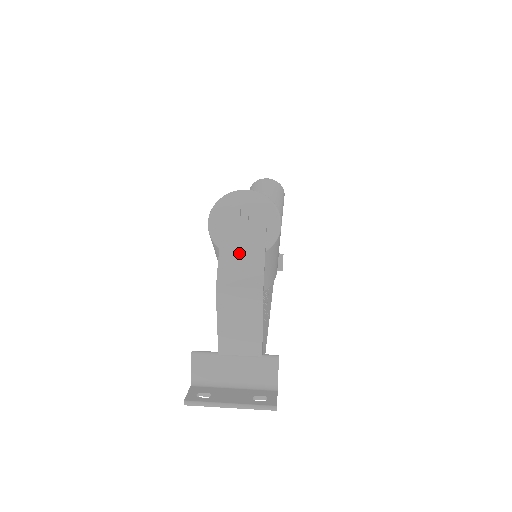
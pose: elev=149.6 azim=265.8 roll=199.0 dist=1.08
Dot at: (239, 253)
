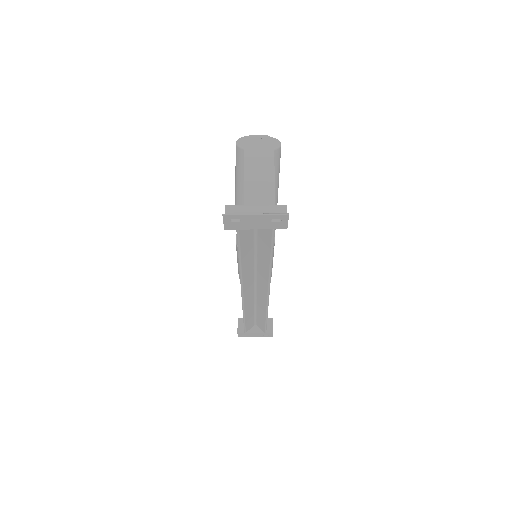
Dot at: (257, 146)
